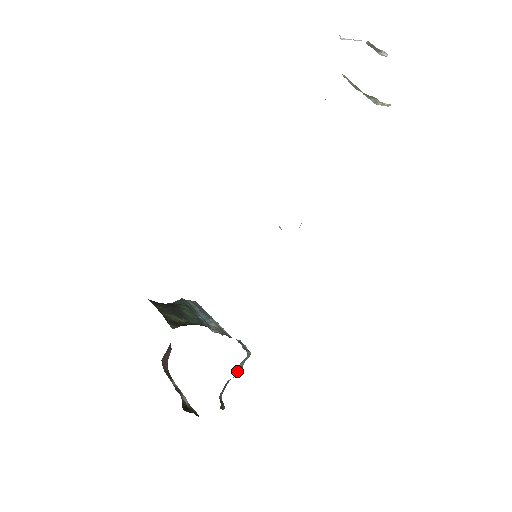
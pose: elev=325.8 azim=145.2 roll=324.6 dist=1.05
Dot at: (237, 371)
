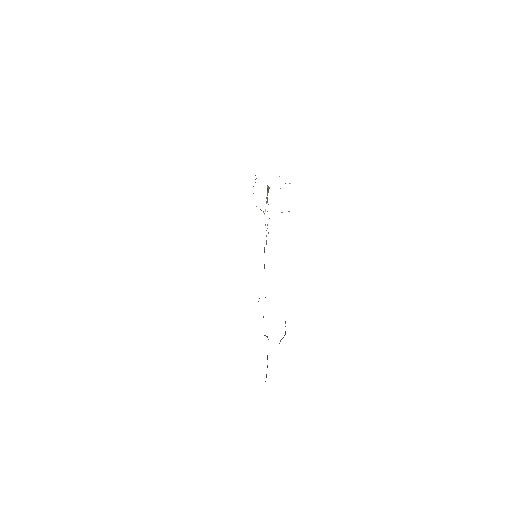
Dot at: occluded
